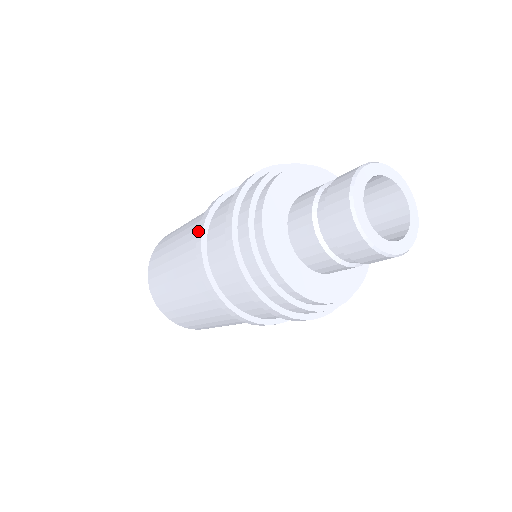
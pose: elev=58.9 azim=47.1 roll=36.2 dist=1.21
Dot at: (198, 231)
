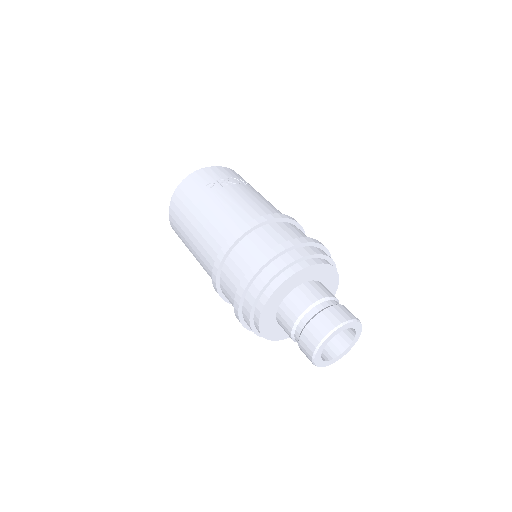
Dot at: (214, 266)
